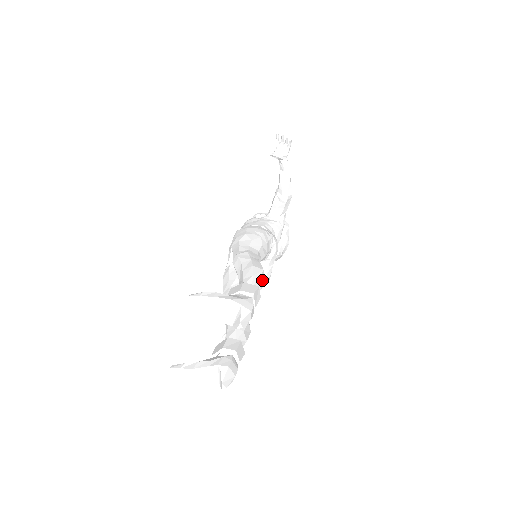
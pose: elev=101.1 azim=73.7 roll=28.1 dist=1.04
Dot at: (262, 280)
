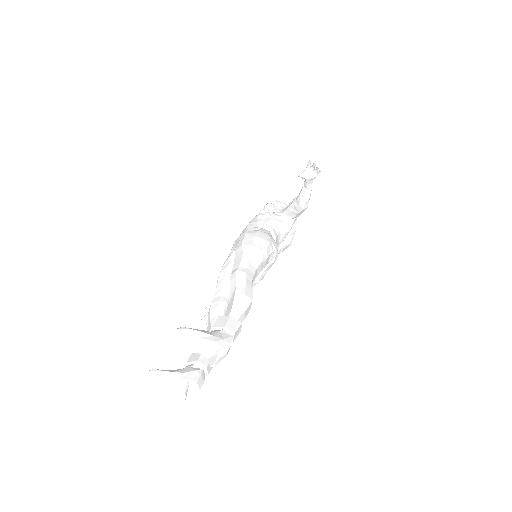
Dot at: (248, 310)
